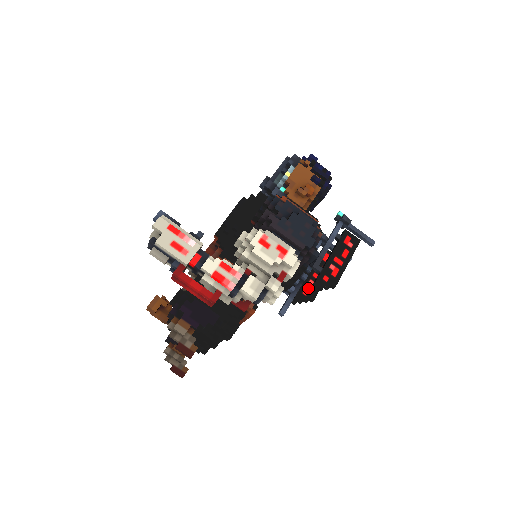
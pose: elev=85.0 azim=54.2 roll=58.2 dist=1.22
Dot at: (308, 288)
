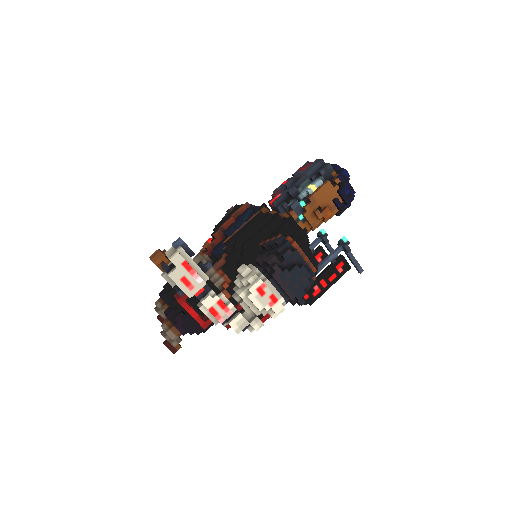
Dot at: occluded
